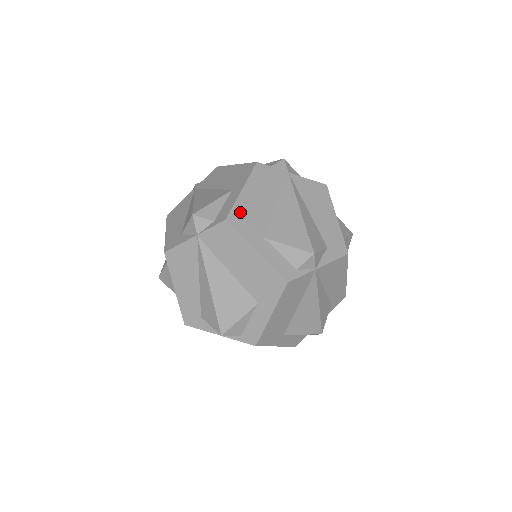
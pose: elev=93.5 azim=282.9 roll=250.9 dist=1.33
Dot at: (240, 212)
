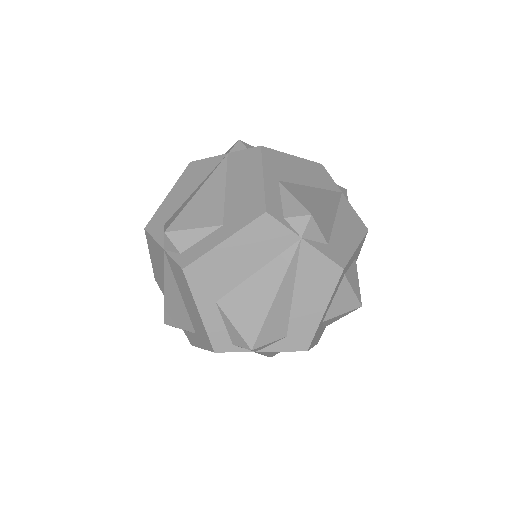
Dot at: (277, 157)
